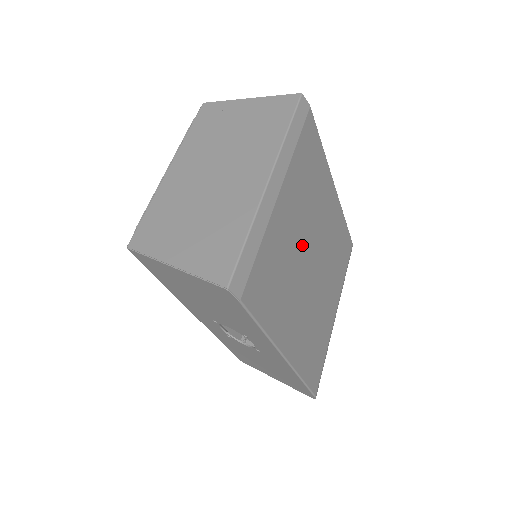
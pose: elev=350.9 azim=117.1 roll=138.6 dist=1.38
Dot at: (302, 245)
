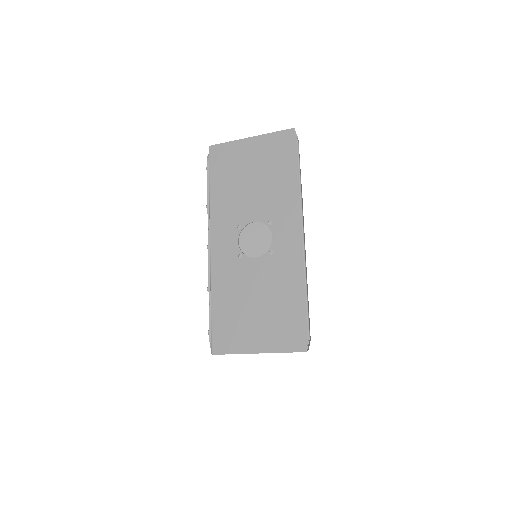
Dot at: occluded
